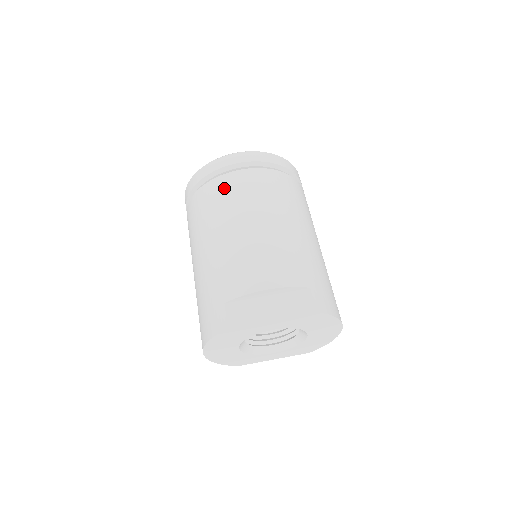
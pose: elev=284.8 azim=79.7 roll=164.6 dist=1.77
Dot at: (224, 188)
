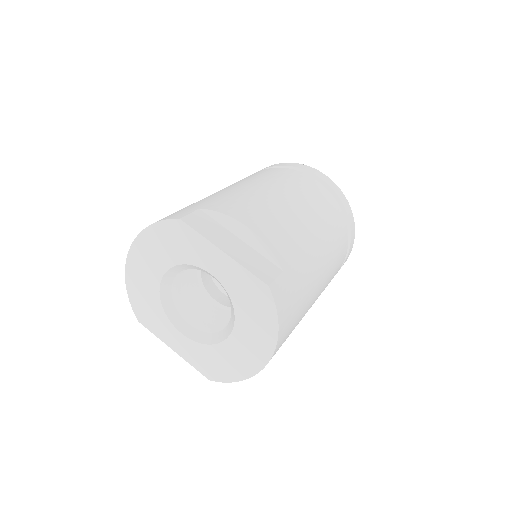
Dot at: (289, 174)
